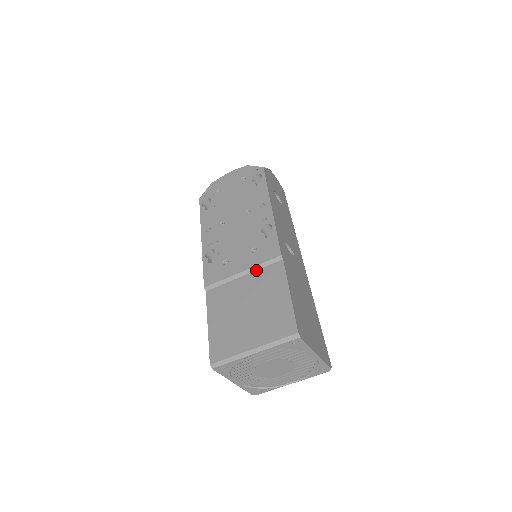
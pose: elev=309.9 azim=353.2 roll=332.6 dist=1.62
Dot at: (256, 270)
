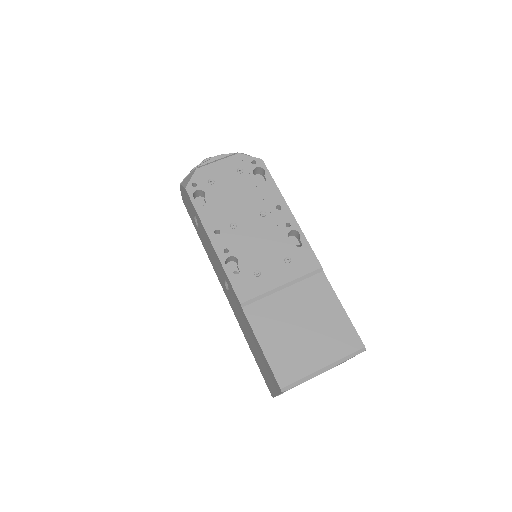
Dot at: (297, 283)
